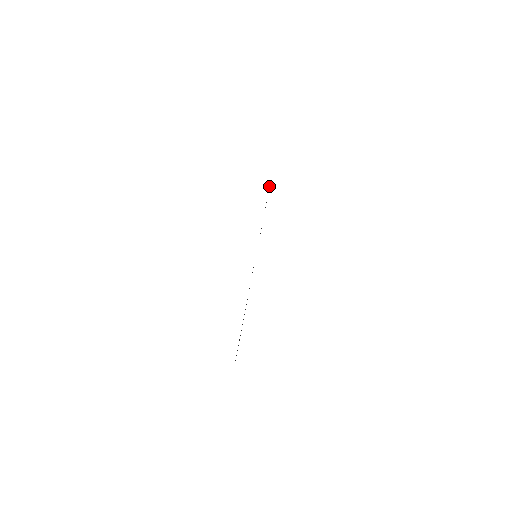
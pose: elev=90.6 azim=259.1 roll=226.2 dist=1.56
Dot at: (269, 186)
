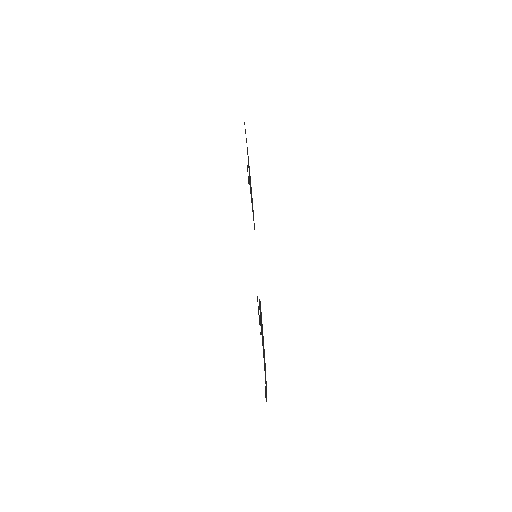
Dot at: occluded
